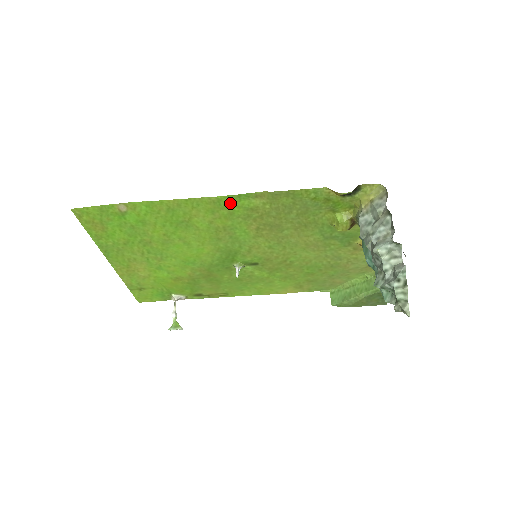
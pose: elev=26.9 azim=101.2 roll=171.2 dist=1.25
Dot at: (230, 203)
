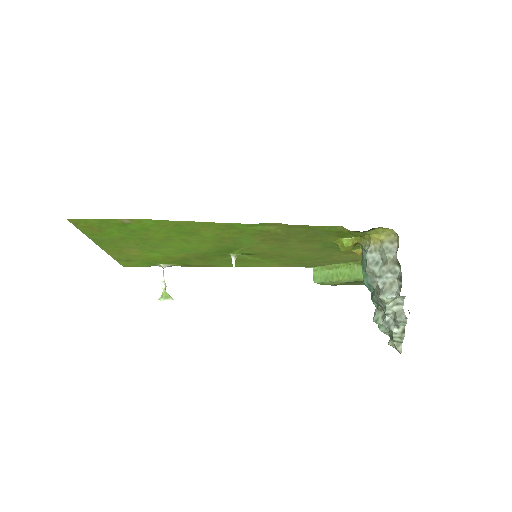
Dot at: (243, 227)
